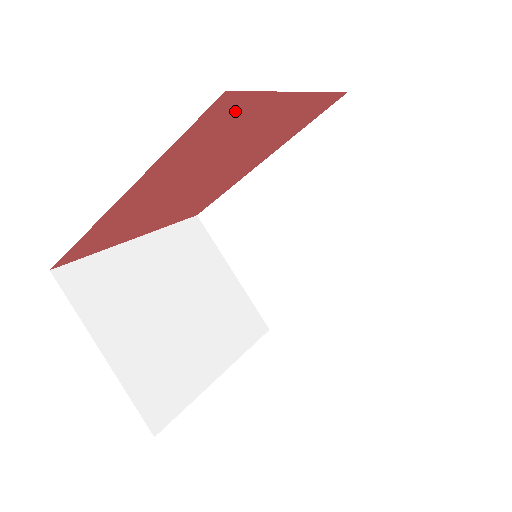
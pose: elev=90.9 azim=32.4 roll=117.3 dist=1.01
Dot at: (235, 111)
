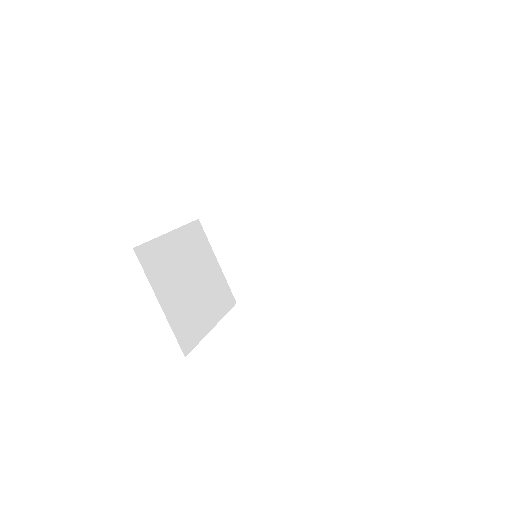
Dot at: occluded
